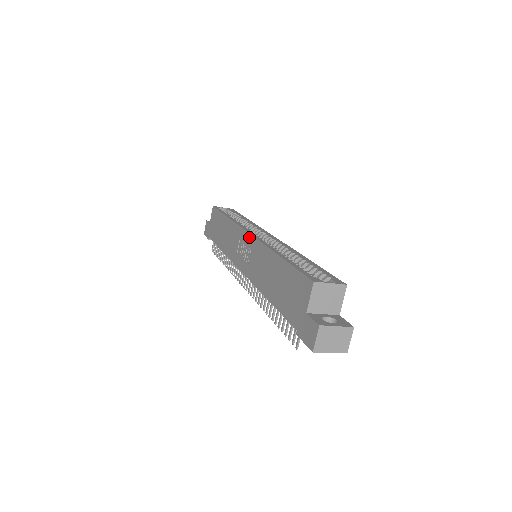
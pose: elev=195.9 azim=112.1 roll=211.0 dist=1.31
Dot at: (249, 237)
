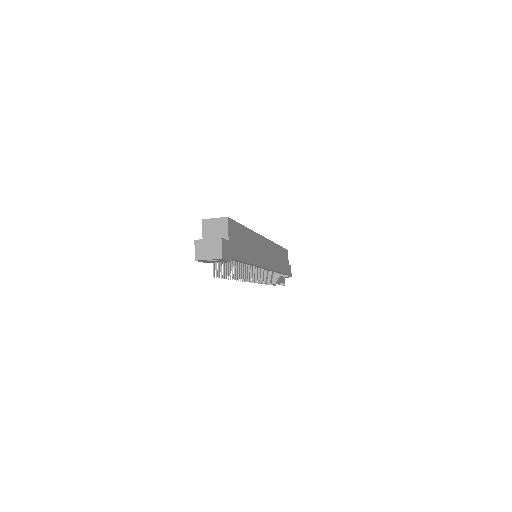
Dot at: occluded
